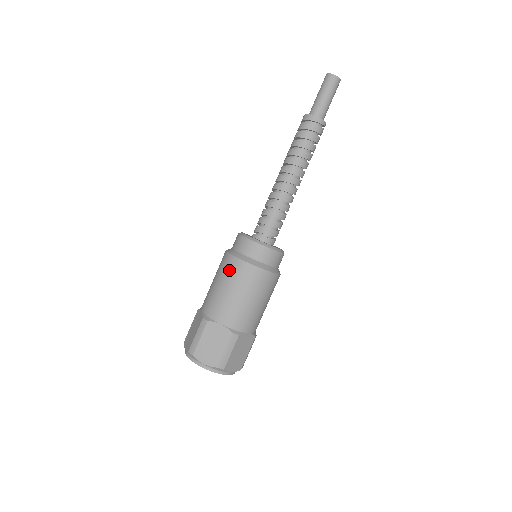
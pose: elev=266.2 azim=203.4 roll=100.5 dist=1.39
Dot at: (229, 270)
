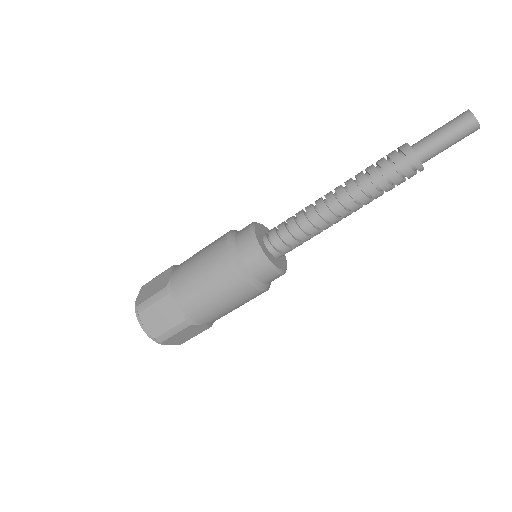
Dot at: (216, 261)
